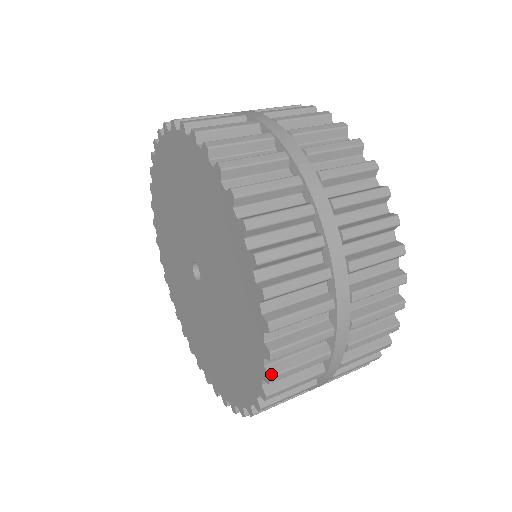
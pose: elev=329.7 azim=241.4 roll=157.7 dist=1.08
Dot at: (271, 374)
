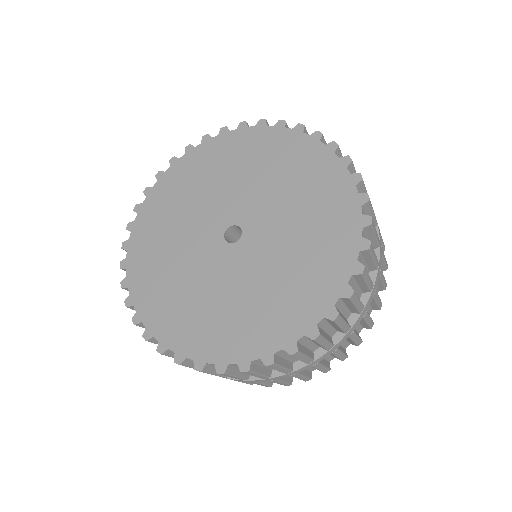
Dot at: (332, 143)
